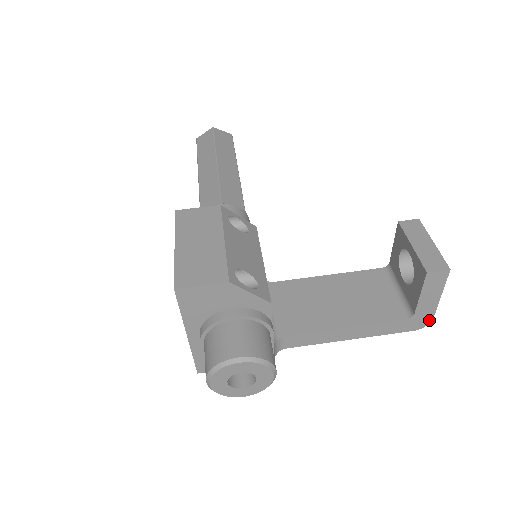
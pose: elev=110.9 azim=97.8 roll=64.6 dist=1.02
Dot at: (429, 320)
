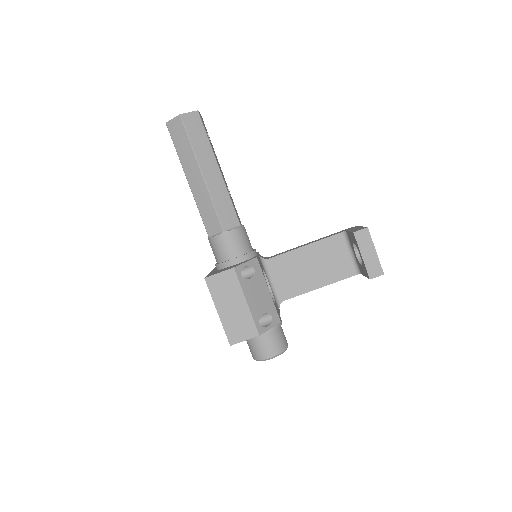
Dot at: occluded
